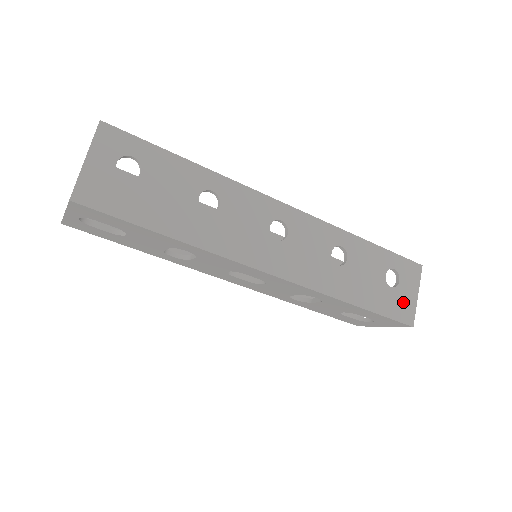
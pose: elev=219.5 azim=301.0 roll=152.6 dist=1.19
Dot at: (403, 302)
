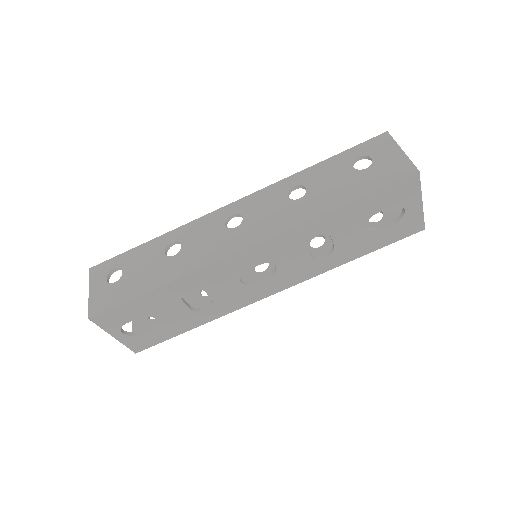
Dot at: (389, 166)
